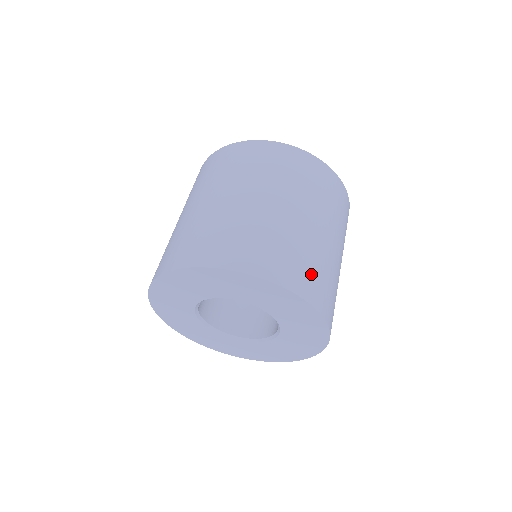
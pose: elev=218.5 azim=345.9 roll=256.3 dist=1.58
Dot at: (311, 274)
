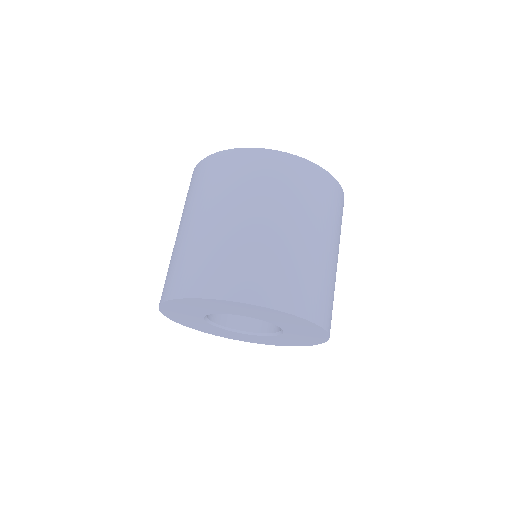
Dot at: (272, 278)
